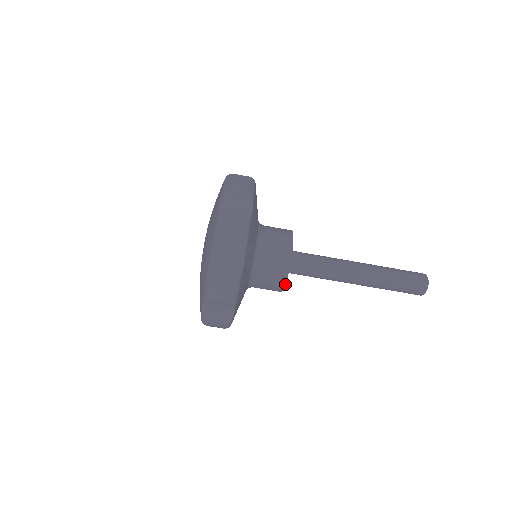
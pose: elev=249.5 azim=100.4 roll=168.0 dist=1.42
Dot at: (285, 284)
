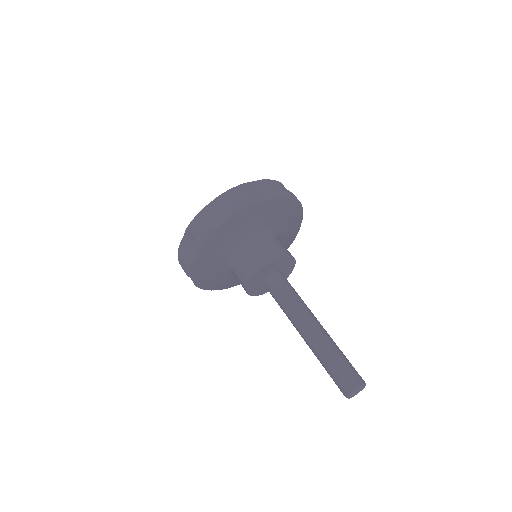
Dot at: (281, 257)
